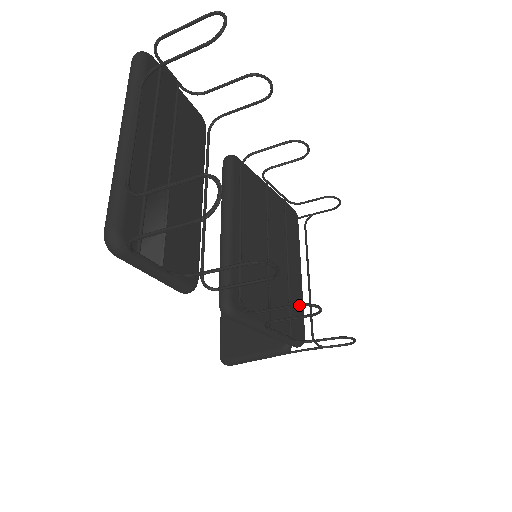
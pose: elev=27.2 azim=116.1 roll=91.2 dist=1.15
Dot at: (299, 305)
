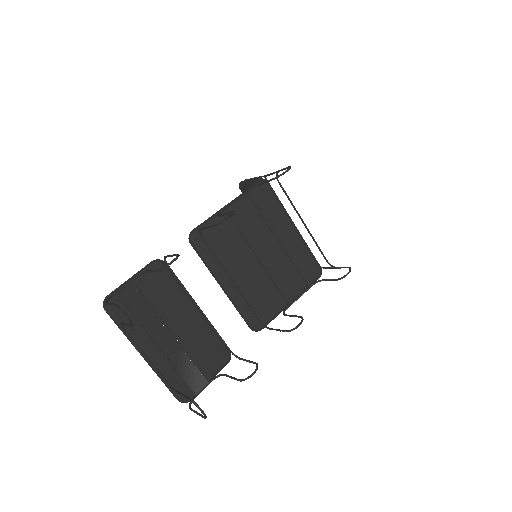
Dot at: occluded
